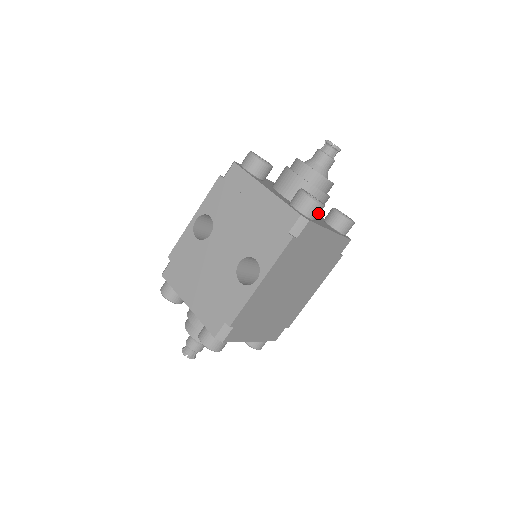
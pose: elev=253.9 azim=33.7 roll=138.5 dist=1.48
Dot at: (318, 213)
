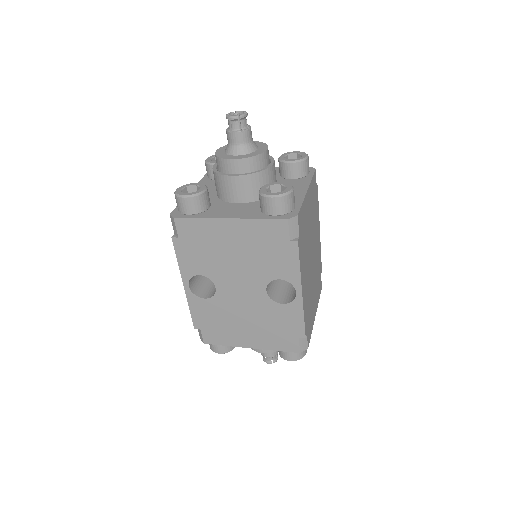
Dot at: (294, 198)
